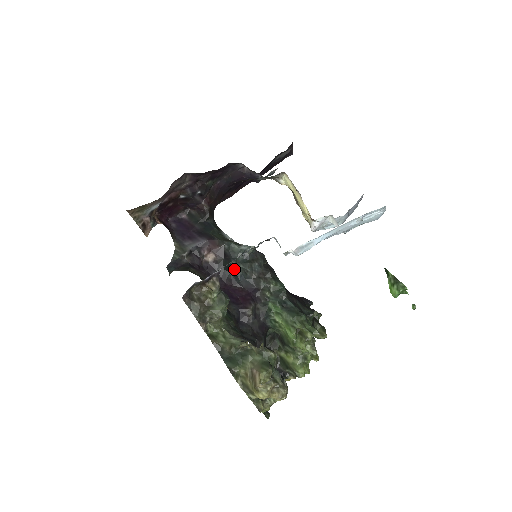
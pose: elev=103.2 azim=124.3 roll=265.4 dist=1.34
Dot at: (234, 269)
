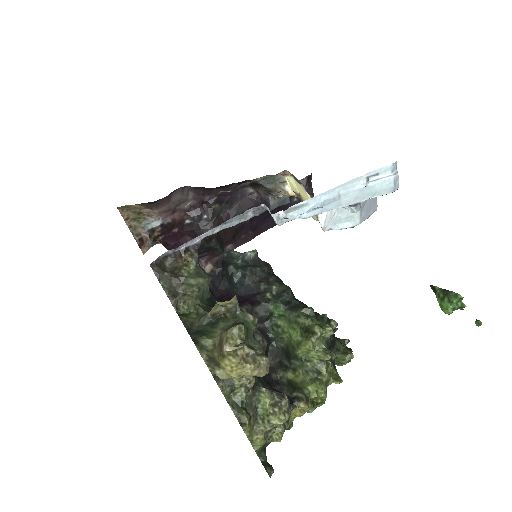
Dot at: (232, 275)
